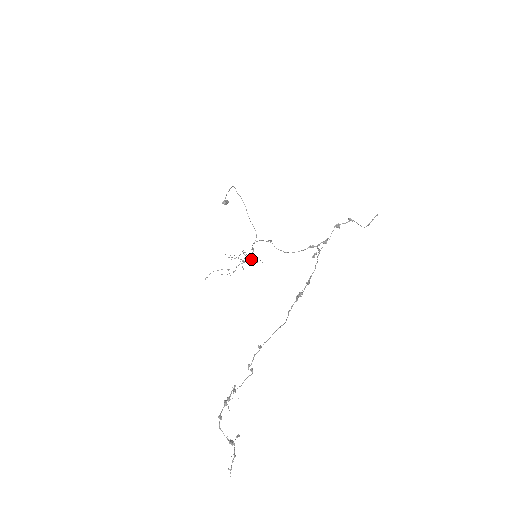
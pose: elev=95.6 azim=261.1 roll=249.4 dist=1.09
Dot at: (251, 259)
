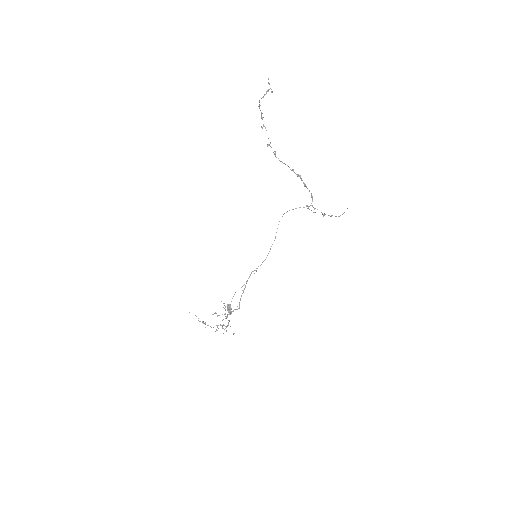
Dot at: (229, 321)
